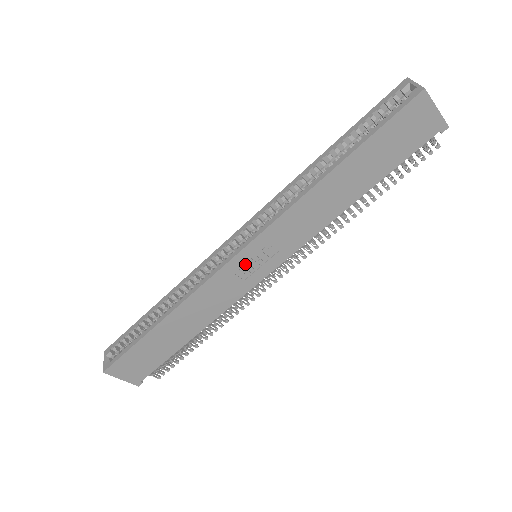
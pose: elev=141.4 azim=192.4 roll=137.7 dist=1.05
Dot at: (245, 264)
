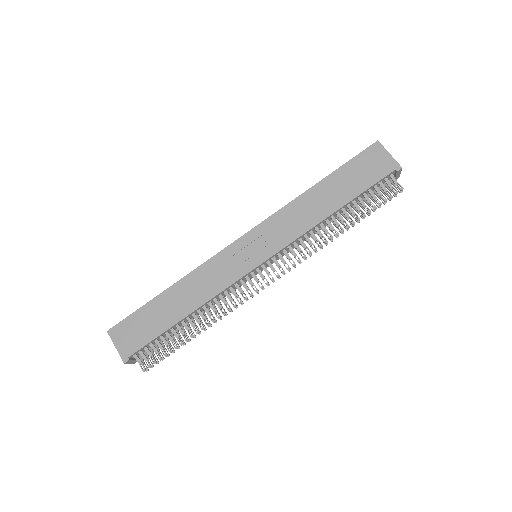
Dot at: (243, 249)
